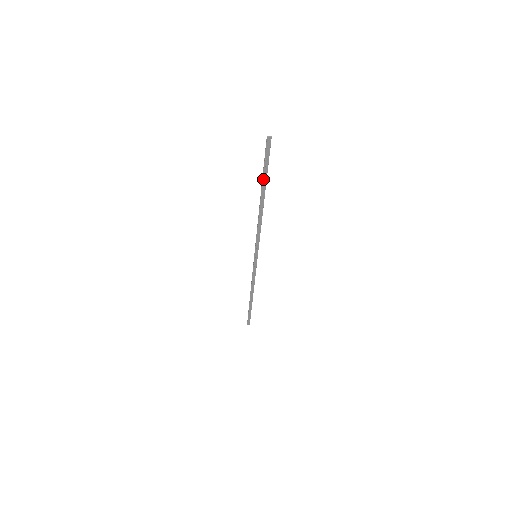
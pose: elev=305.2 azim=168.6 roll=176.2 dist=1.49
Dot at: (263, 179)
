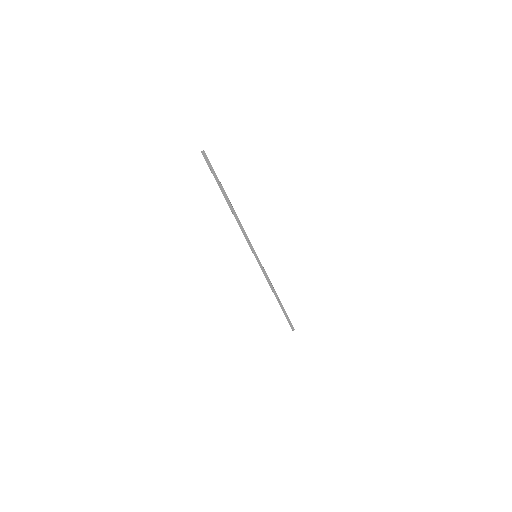
Dot at: (219, 186)
